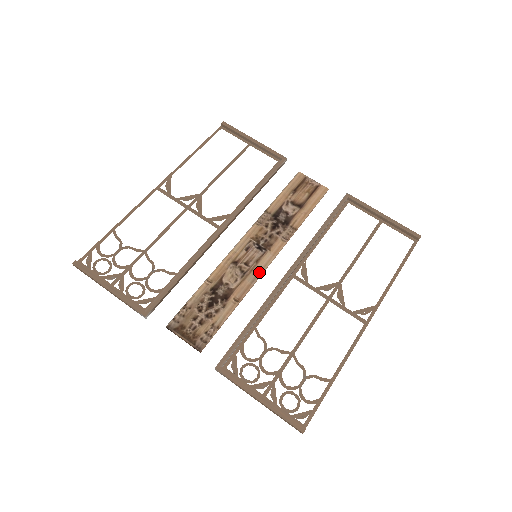
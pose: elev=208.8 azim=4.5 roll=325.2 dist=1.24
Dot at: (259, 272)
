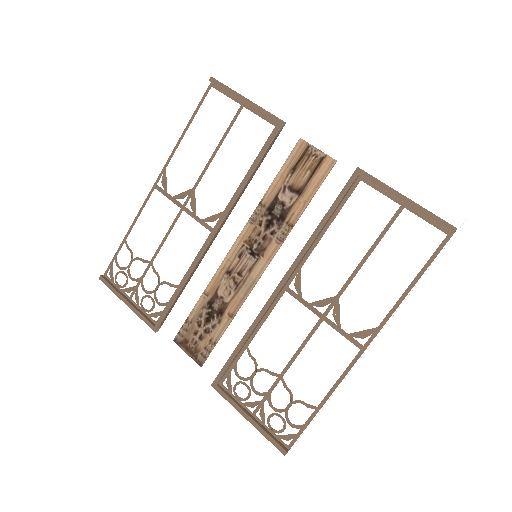
Dot at: (251, 284)
